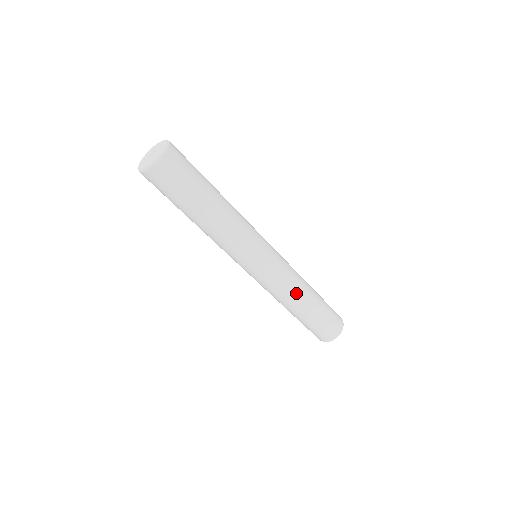
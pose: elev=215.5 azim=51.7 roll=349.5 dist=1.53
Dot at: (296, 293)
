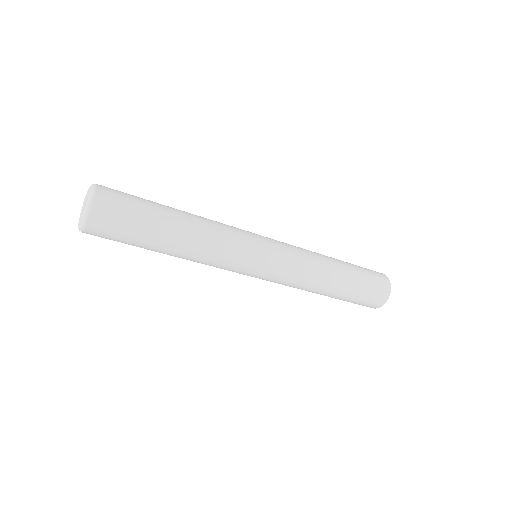
Dot at: (320, 267)
